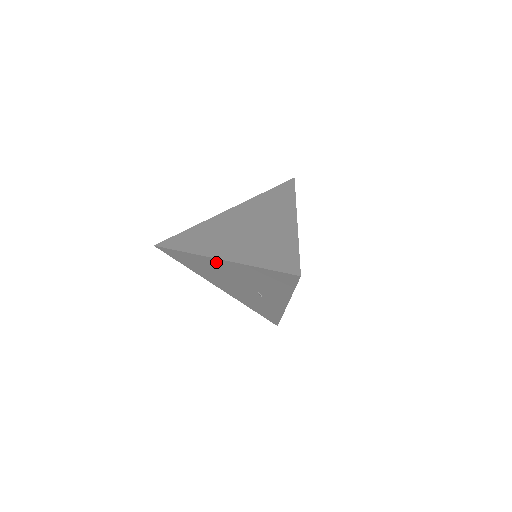
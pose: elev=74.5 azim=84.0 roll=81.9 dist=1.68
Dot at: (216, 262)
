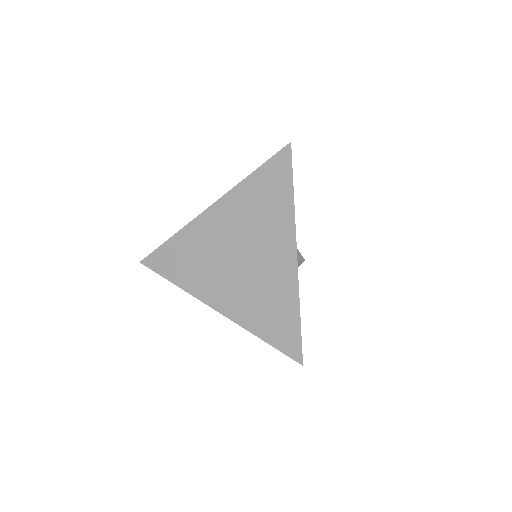
Dot at: occluded
